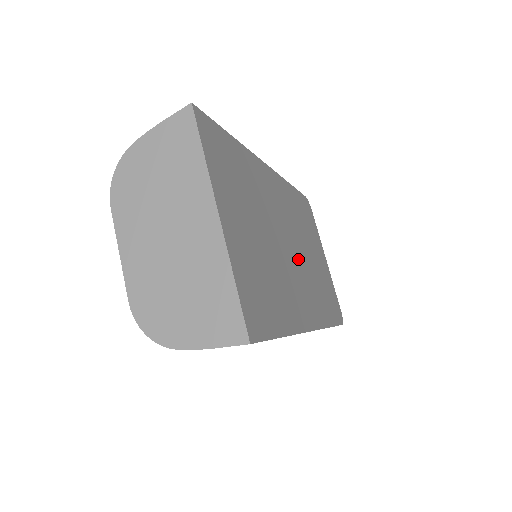
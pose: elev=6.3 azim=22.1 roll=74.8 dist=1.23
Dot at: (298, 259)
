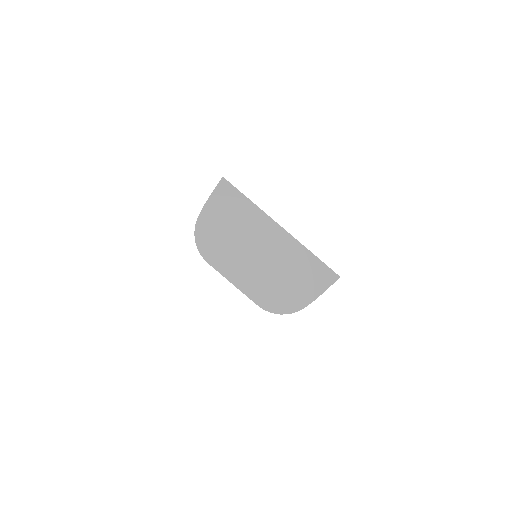
Dot at: occluded
